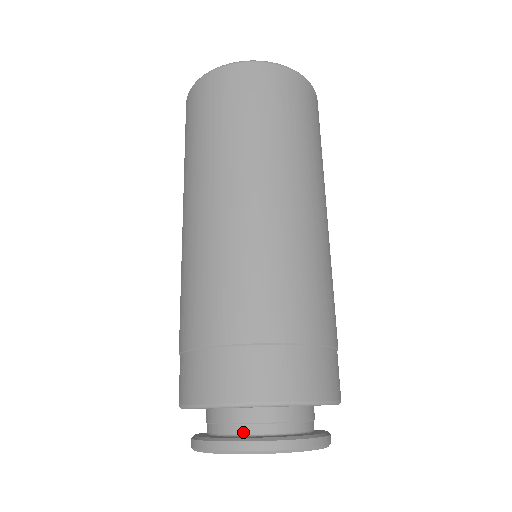
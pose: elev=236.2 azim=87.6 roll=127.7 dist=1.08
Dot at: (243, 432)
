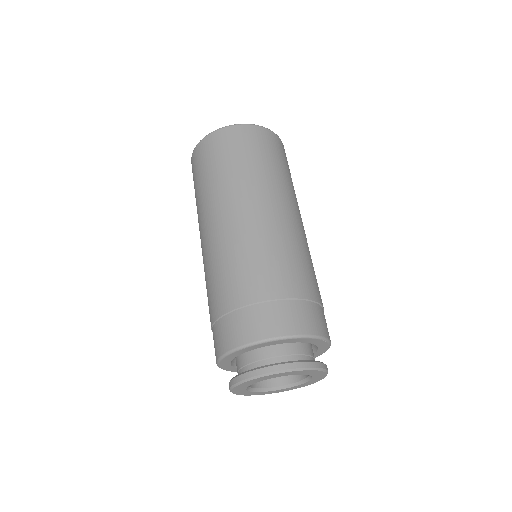
Dot at: (256, 367)
